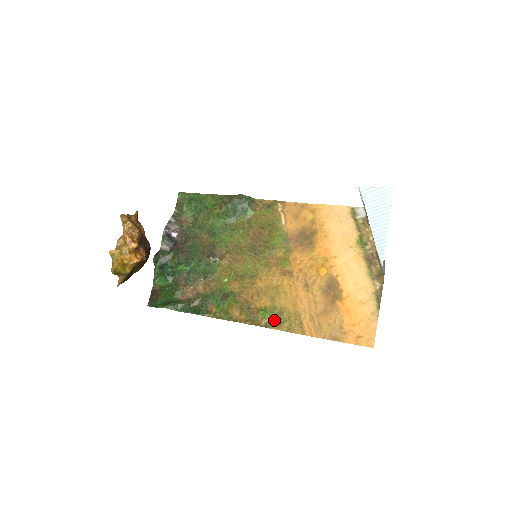
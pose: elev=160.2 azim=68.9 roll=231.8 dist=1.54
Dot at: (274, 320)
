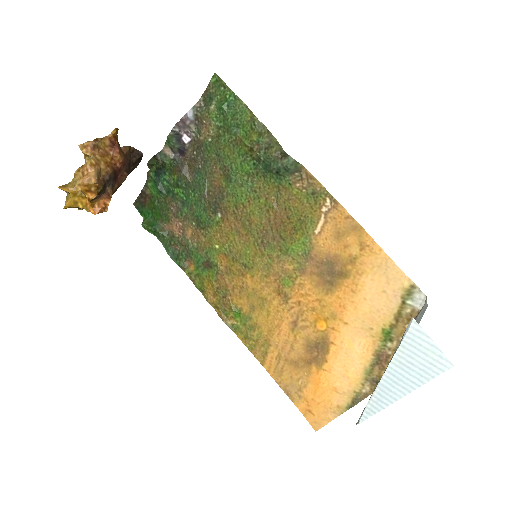
Dot at: (242, 329)
